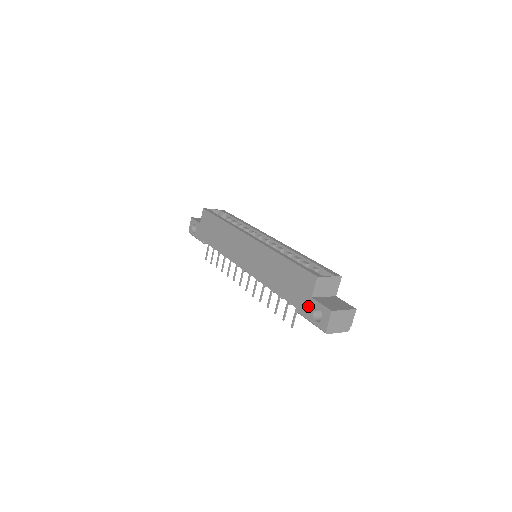
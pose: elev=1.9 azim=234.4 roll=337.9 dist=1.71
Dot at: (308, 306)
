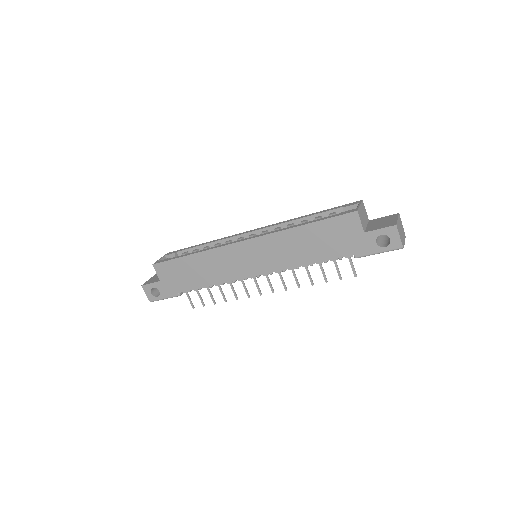
Dot at: (366, 242)
